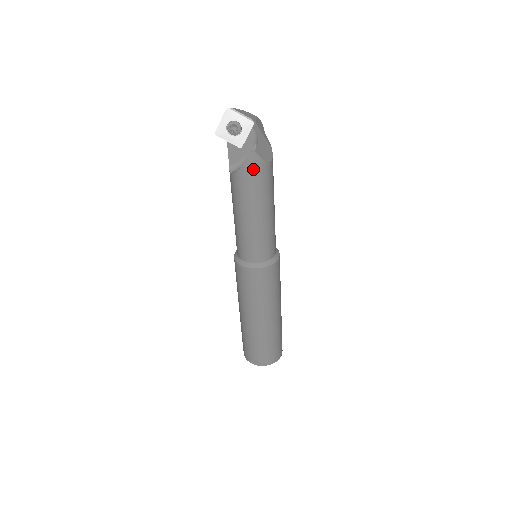
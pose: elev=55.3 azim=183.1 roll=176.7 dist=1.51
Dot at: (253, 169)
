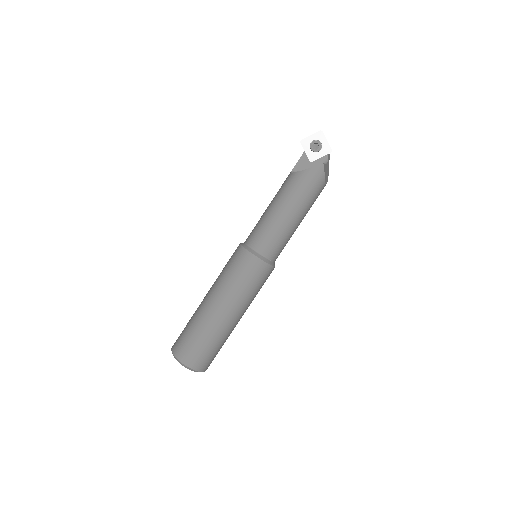
Dot at: (314, 176)
